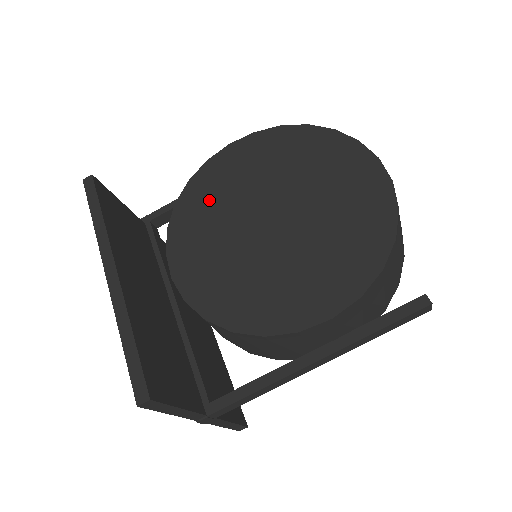
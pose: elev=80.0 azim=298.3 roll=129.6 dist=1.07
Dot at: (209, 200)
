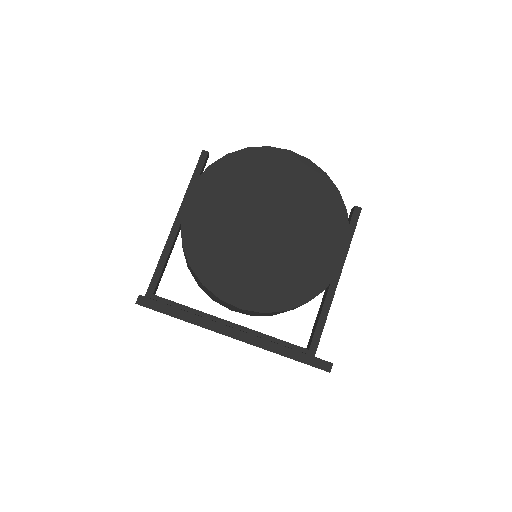
Dot at: (212, 247)
